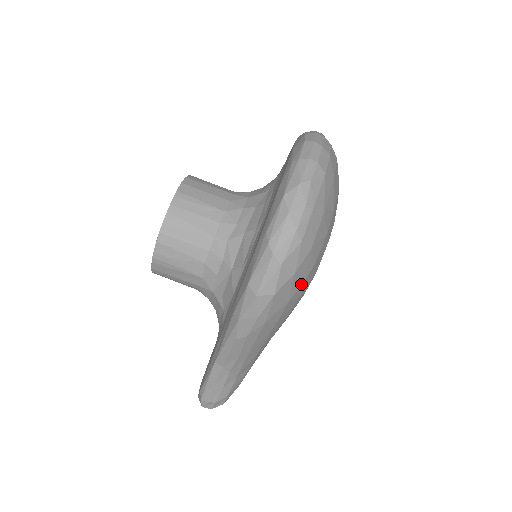
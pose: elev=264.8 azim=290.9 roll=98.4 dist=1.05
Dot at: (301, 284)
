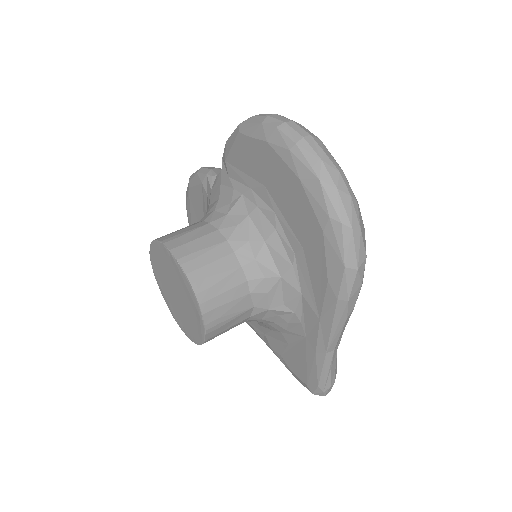
Dot at: occluded
